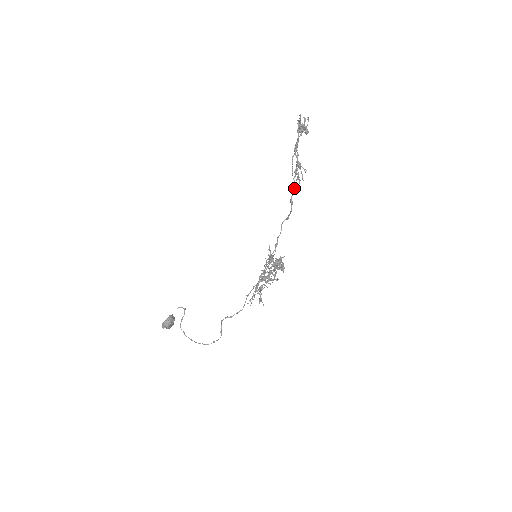
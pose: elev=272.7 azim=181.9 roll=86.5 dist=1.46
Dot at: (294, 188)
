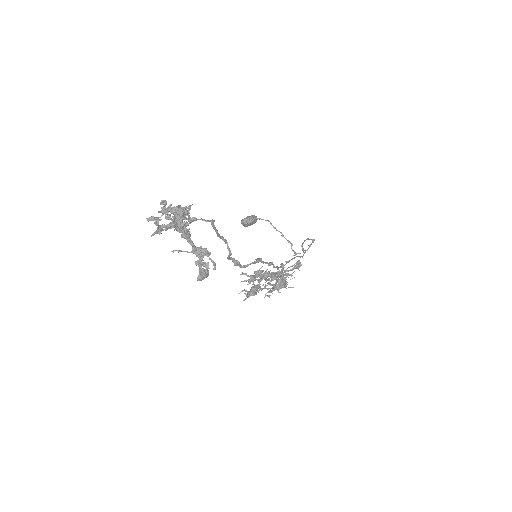
Dot at: (229, 255)
